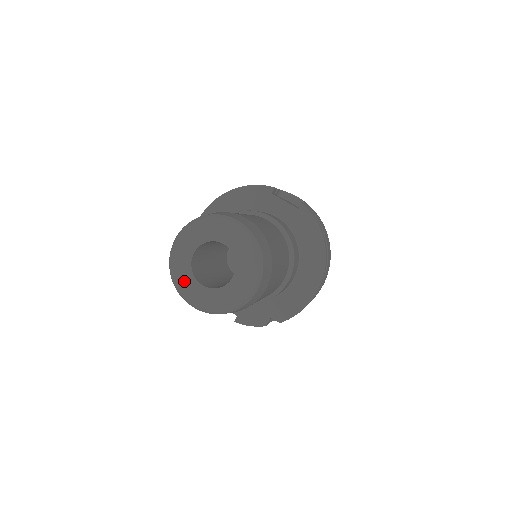
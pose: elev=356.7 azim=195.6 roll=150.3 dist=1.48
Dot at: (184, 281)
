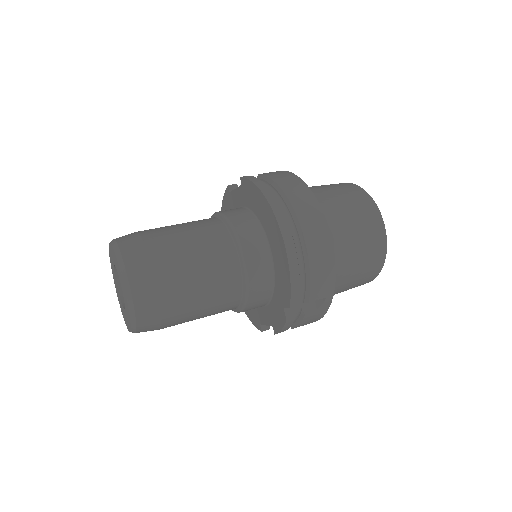
Dot at: (124, 315)
